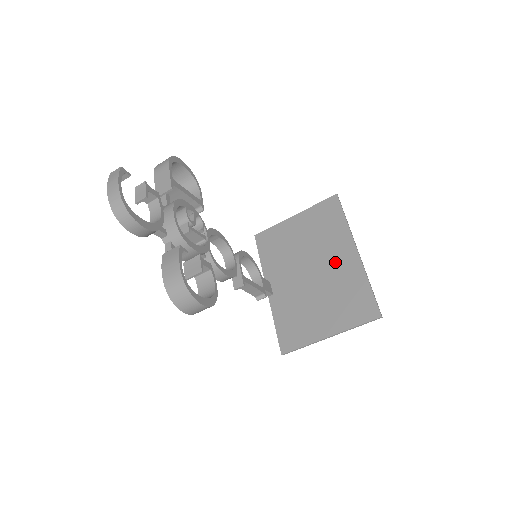
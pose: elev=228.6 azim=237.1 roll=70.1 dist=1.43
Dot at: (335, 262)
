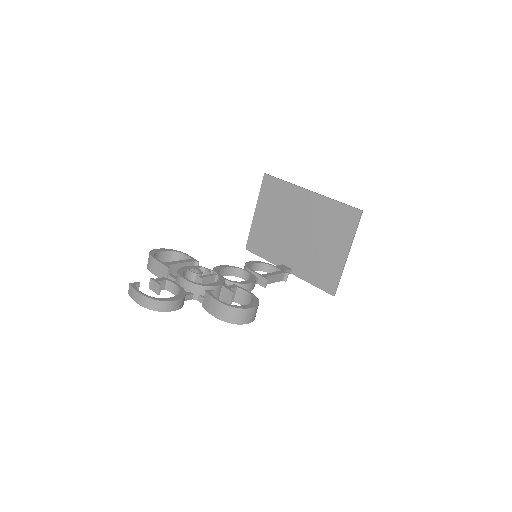
Dot at: (305, 211)
